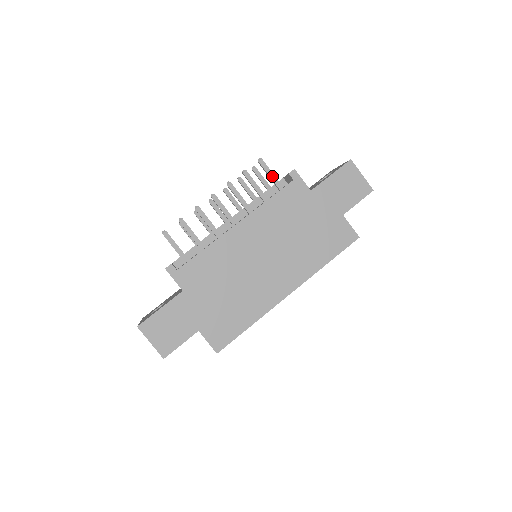
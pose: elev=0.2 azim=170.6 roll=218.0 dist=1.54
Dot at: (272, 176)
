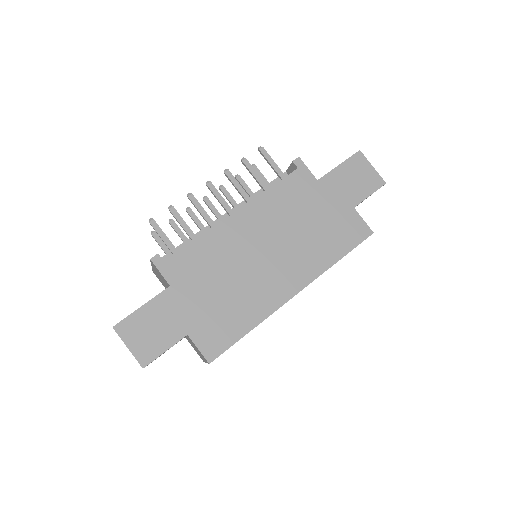
Dot at: (274, 165)
